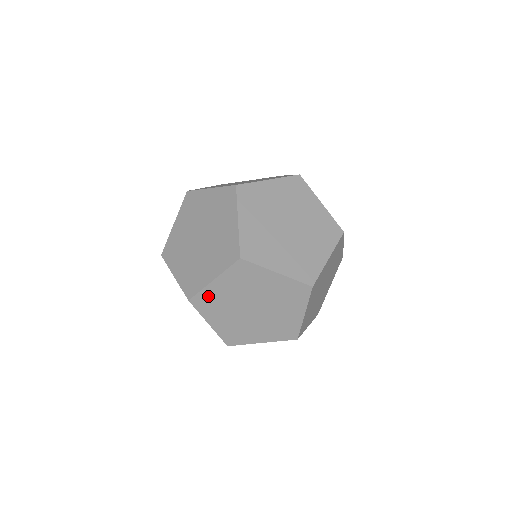
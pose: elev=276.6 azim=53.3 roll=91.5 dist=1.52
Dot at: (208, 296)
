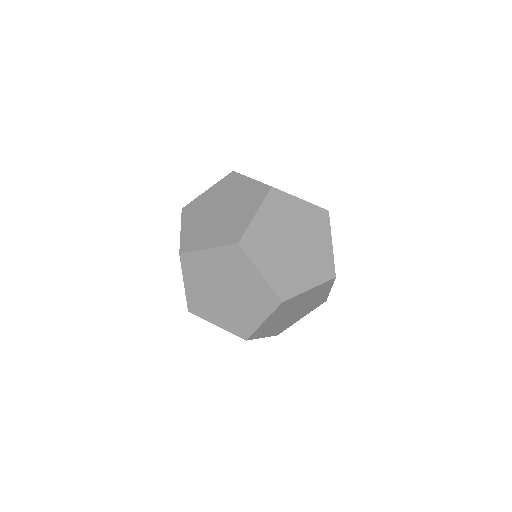
Dot at: (196, 204)
